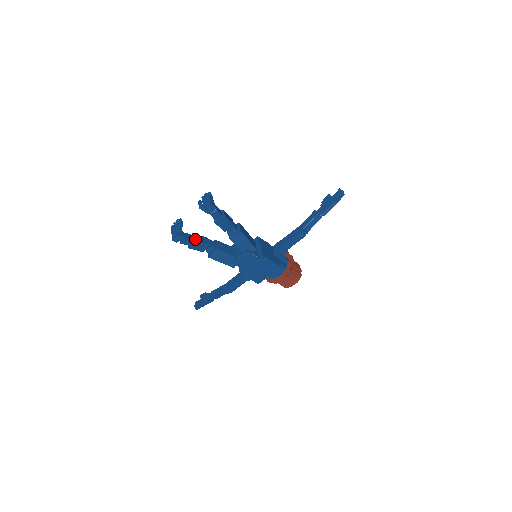
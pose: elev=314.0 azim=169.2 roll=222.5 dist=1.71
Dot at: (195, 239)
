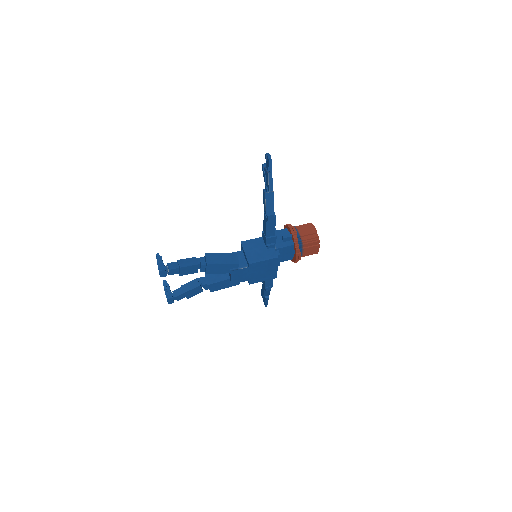
Dot at: (184, 291)
